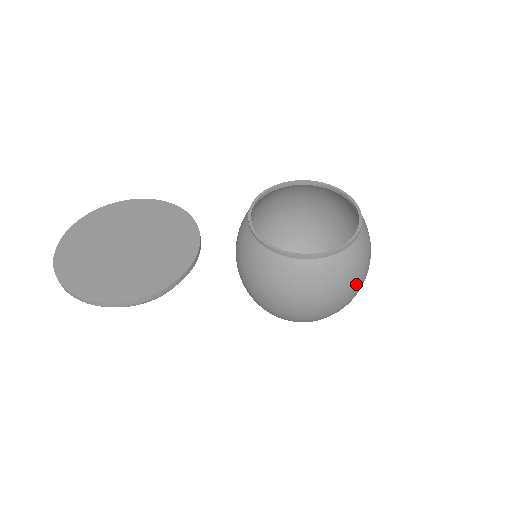
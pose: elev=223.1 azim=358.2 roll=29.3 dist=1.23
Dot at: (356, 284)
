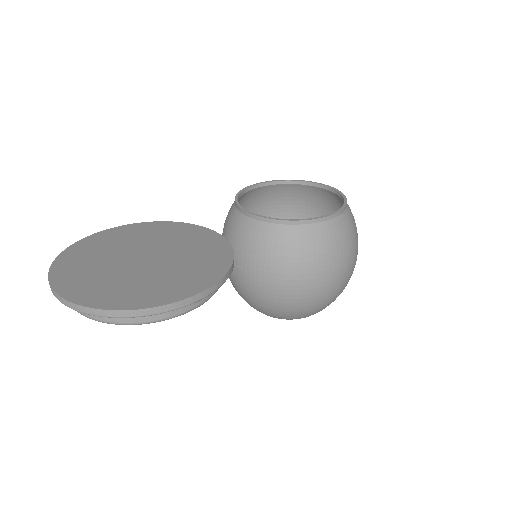
Dot at: occluded
